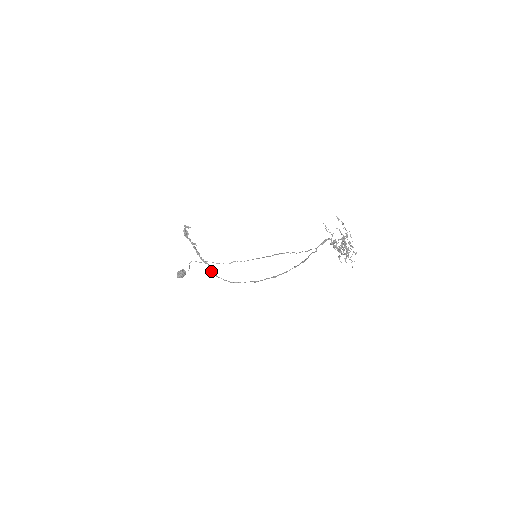
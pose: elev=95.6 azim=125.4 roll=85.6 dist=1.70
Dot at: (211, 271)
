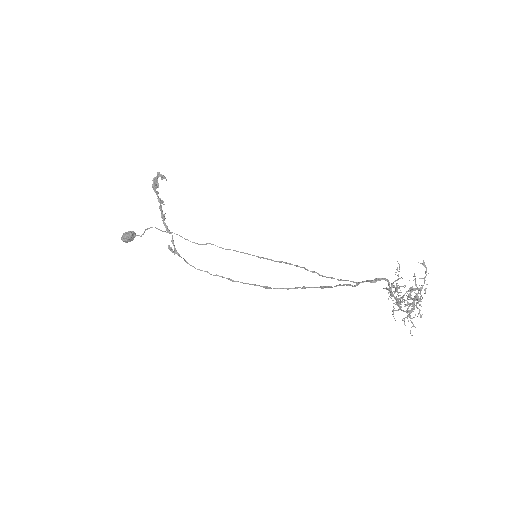
Dot at: (174, 246)
